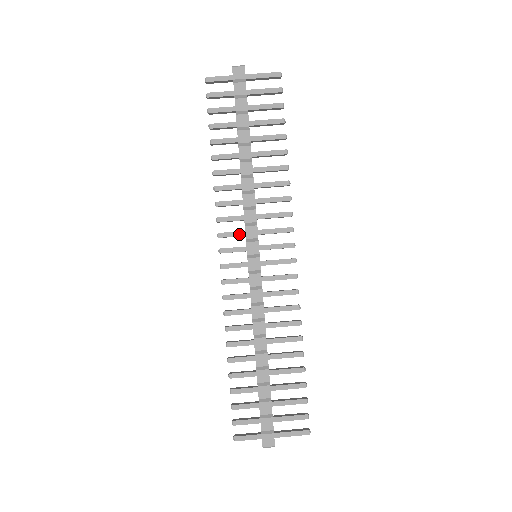
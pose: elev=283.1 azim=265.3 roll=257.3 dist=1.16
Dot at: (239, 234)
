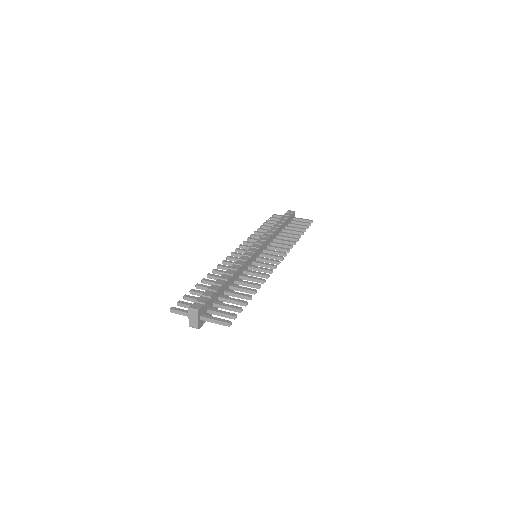
Dot at: occluded
